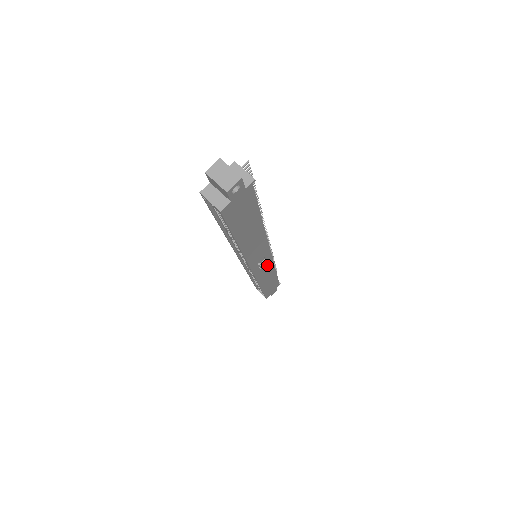
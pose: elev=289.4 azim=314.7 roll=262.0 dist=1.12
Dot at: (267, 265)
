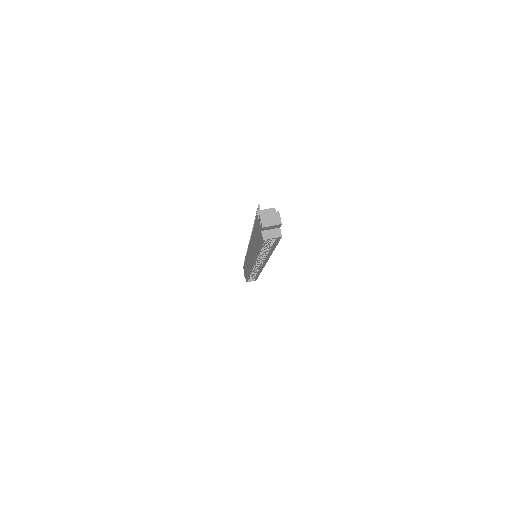
Dot at: occluded
